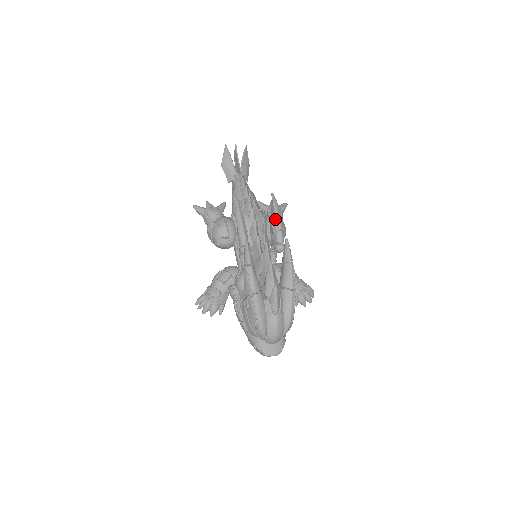
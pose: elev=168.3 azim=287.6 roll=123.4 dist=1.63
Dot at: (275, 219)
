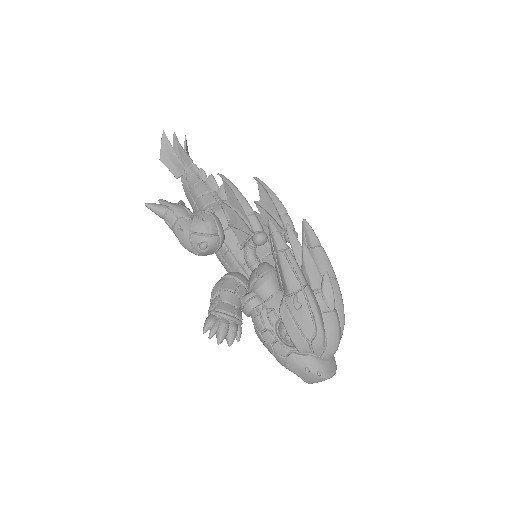
Dot at: (275, 202)
